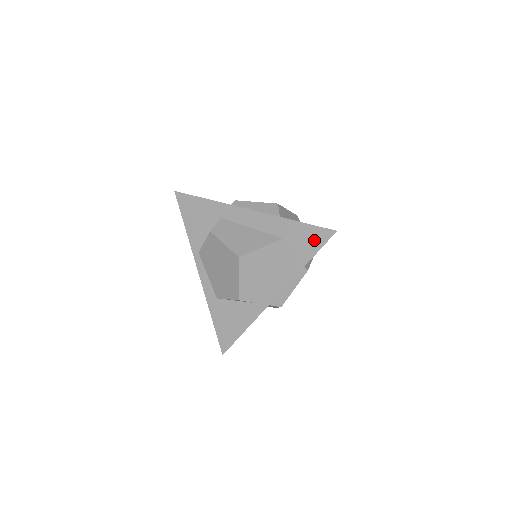
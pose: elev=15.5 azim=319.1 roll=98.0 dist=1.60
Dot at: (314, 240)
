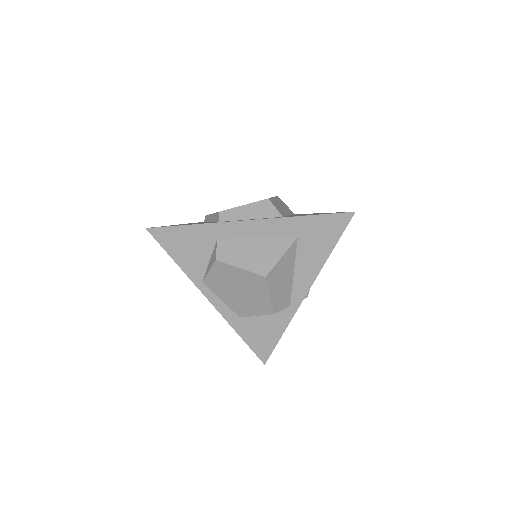
Dot at: (333, 228)
